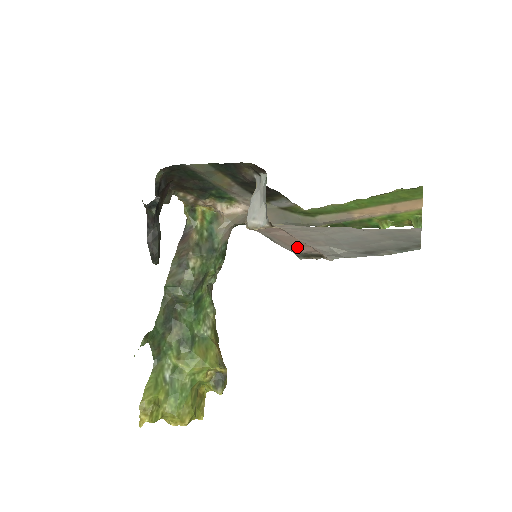
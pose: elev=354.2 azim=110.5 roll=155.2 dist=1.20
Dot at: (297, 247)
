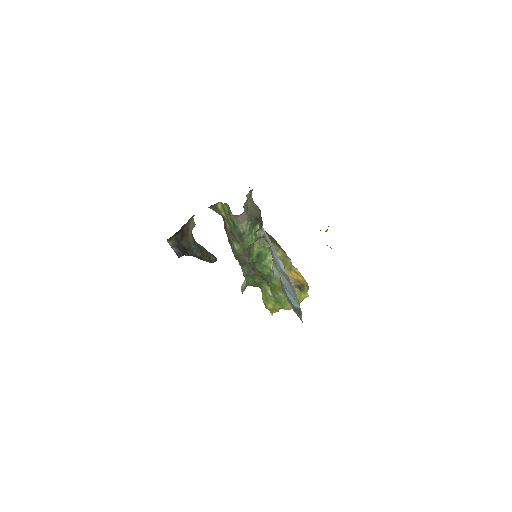
Dot at: occluded
